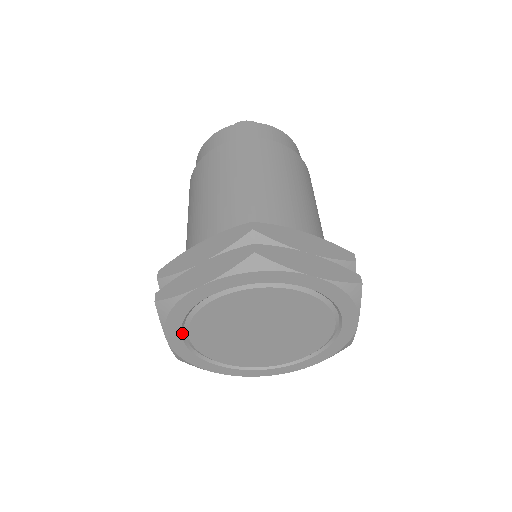
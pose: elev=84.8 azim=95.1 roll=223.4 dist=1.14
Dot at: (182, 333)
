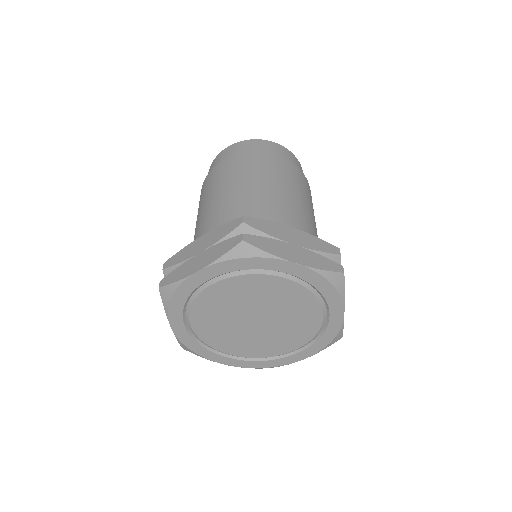
Dot at: (184, 319)
